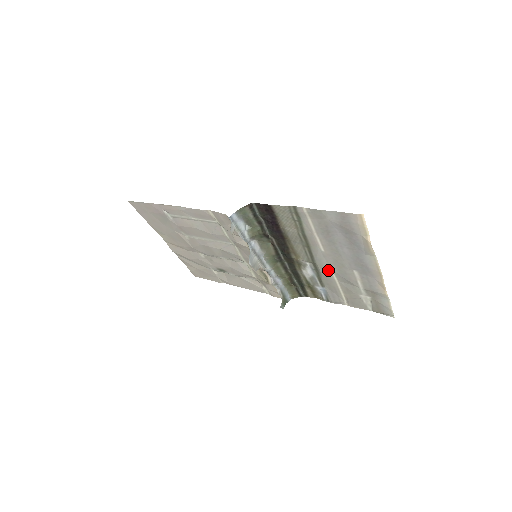
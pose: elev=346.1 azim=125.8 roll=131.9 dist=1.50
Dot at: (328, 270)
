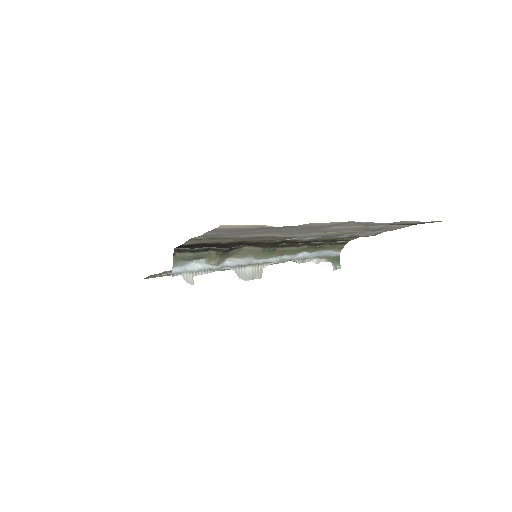
Dot at: (314, 234)
